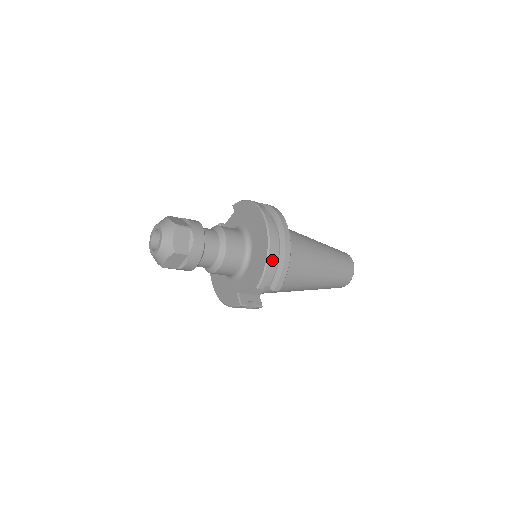
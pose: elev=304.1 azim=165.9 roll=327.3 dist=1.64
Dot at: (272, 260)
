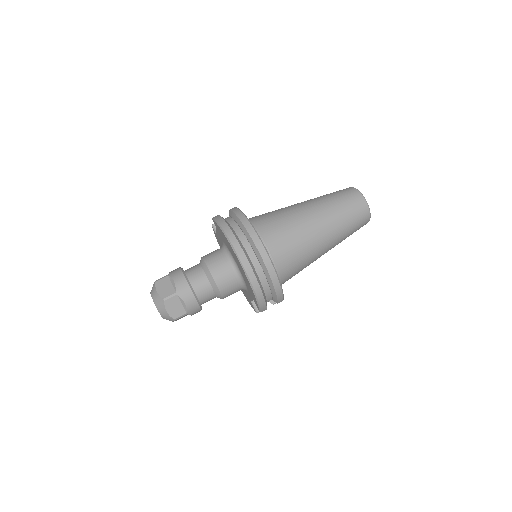
Dot at: (261, 294)
